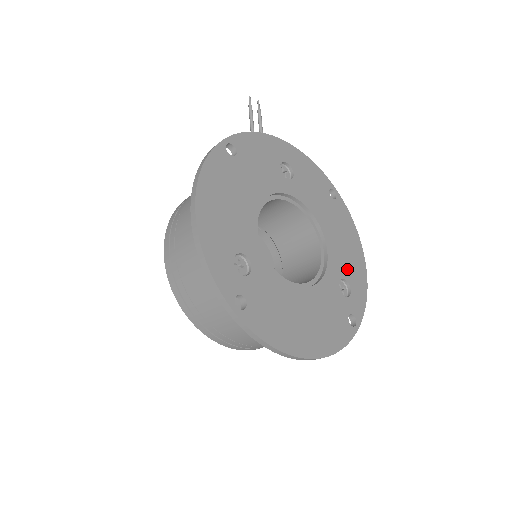
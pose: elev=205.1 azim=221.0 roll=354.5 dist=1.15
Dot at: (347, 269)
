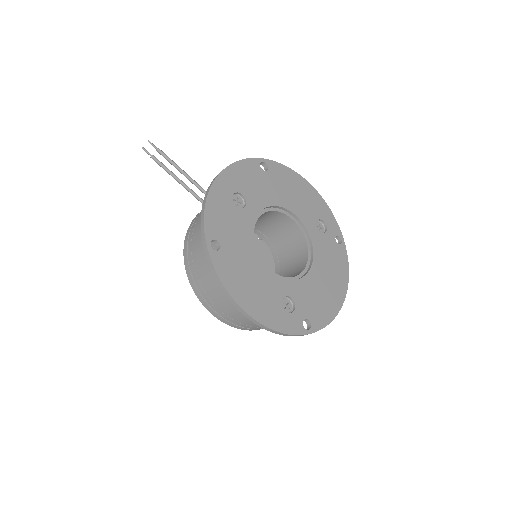
Dot at: (312, 211)
